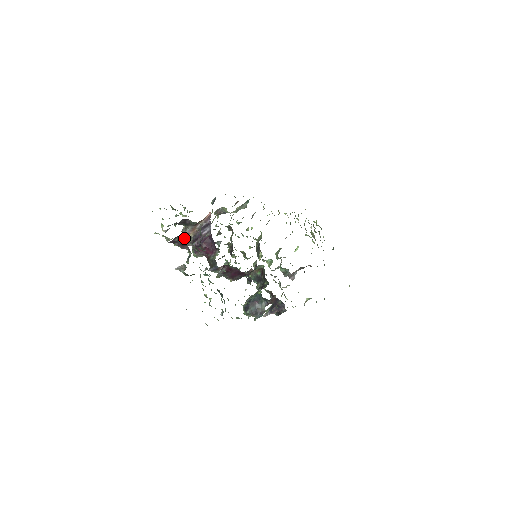
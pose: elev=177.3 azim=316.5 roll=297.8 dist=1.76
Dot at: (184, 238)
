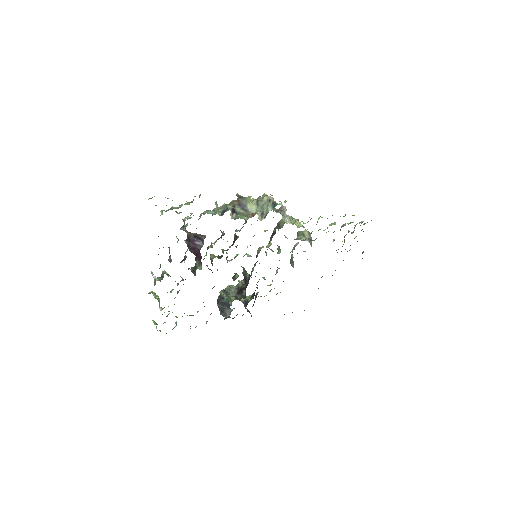
Dot at: (160, 264)
